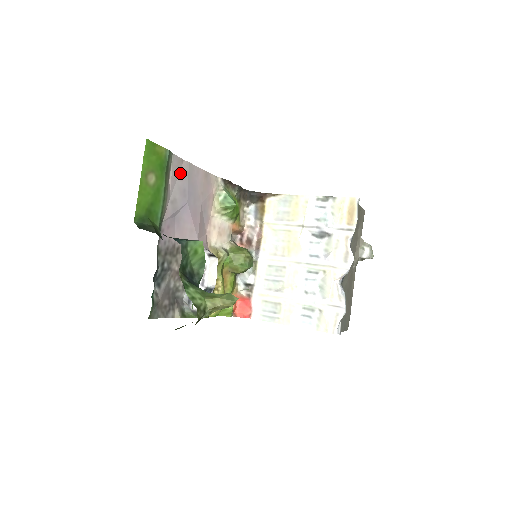
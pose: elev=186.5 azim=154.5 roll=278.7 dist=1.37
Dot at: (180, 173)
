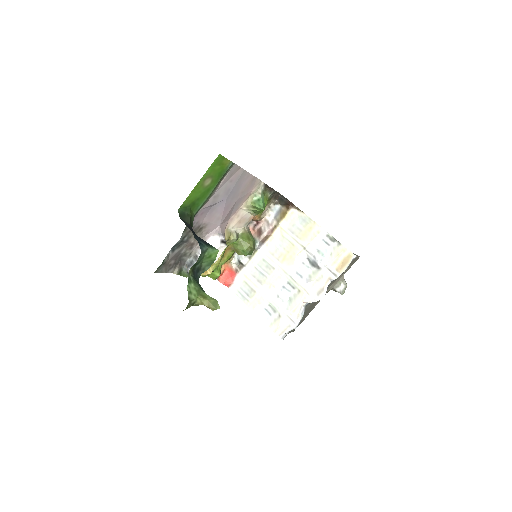
Dot at: (233, 177)
